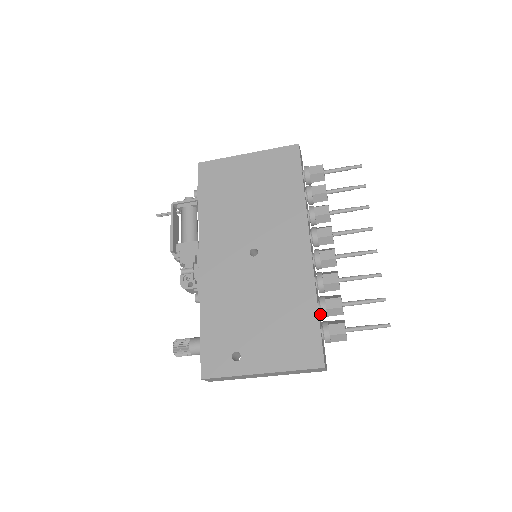
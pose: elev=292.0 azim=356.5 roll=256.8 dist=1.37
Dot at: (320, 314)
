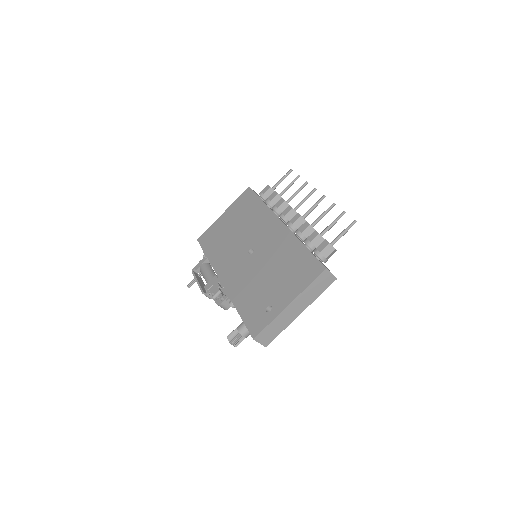
Dot at: occluded
